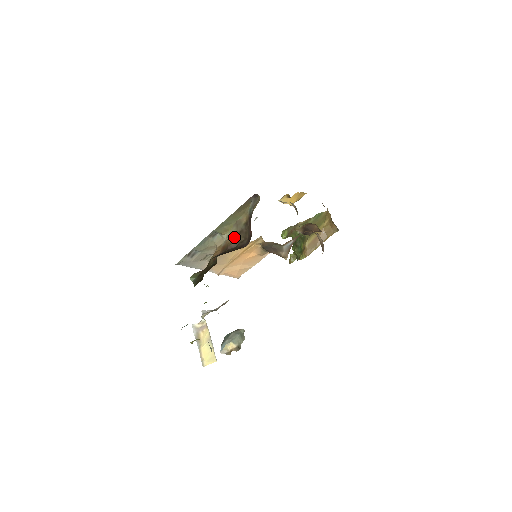
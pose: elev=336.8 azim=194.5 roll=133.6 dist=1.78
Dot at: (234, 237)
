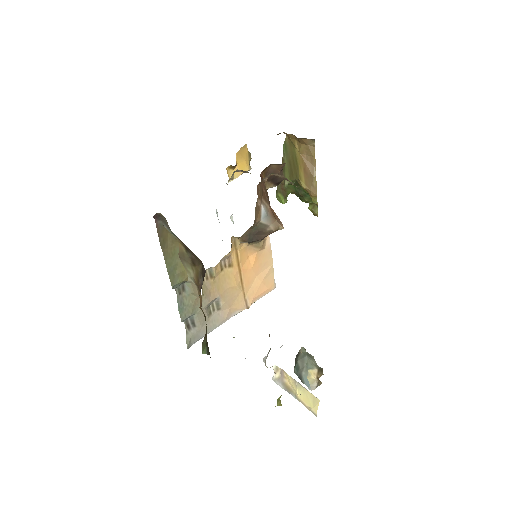
Dot at: (194, 272)
